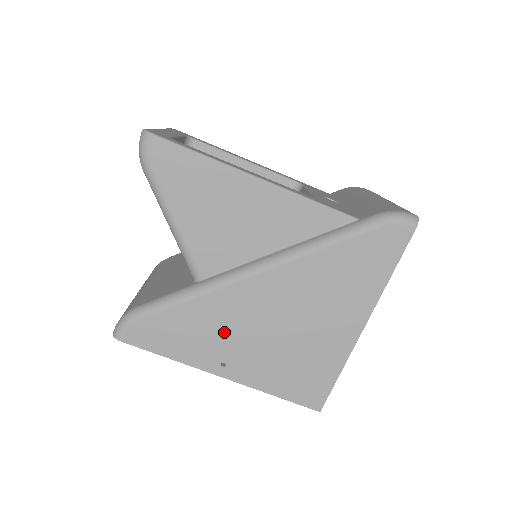
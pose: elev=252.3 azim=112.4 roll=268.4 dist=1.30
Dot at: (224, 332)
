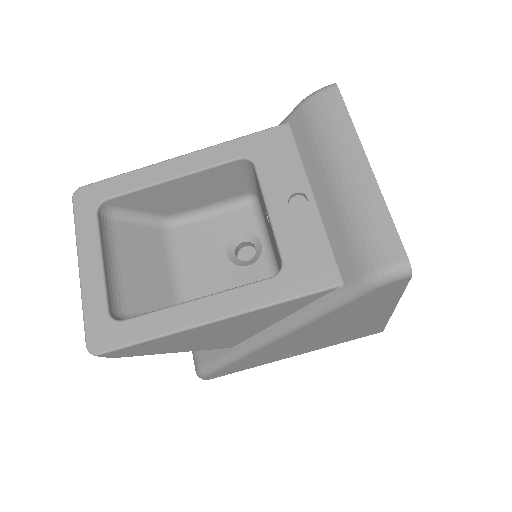
Dot at: (276, 354)
